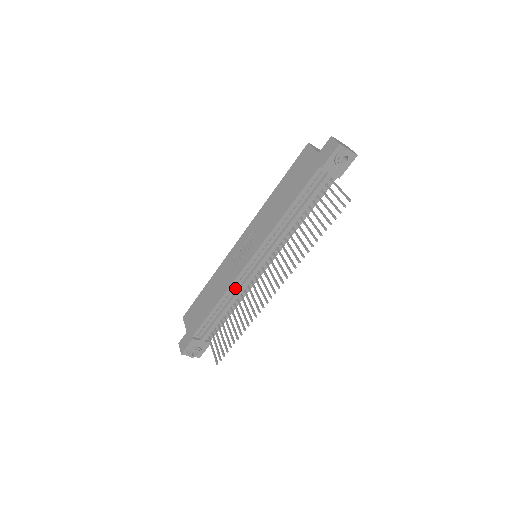
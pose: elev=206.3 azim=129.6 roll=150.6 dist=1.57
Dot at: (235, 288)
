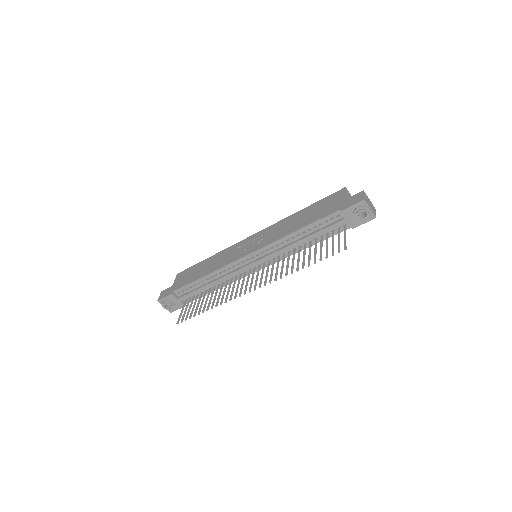
Dot at: (225, 272)
